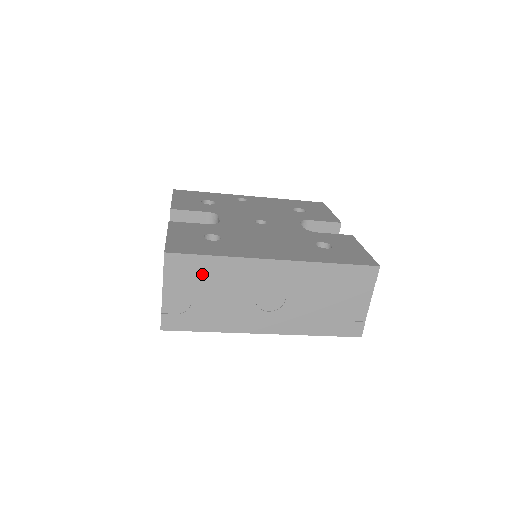
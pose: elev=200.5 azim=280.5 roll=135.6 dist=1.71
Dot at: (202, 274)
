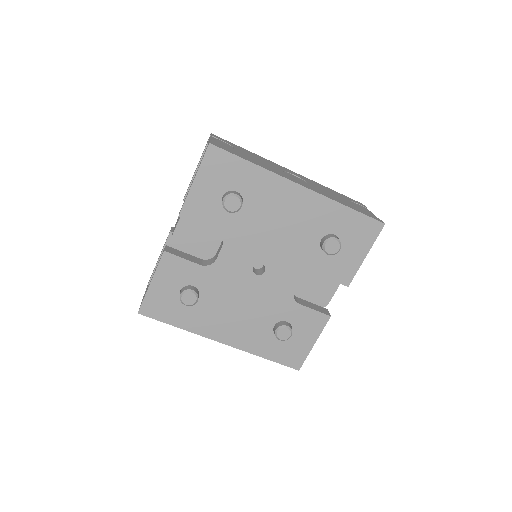
Dot at: occluded
